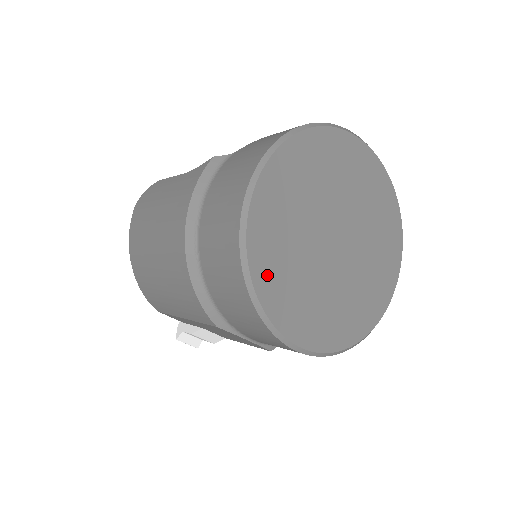
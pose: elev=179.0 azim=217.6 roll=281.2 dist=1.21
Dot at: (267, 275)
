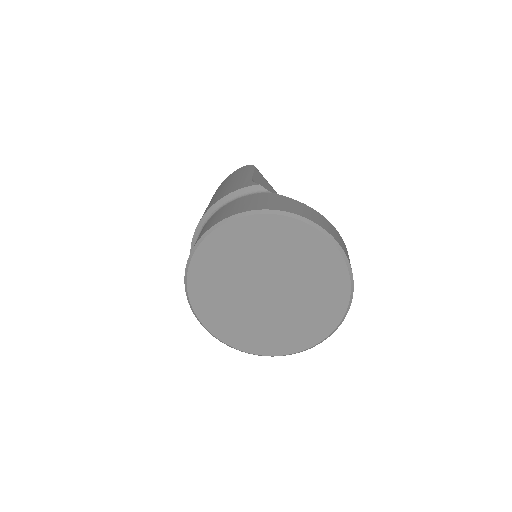
Dot at: (202, 267)
